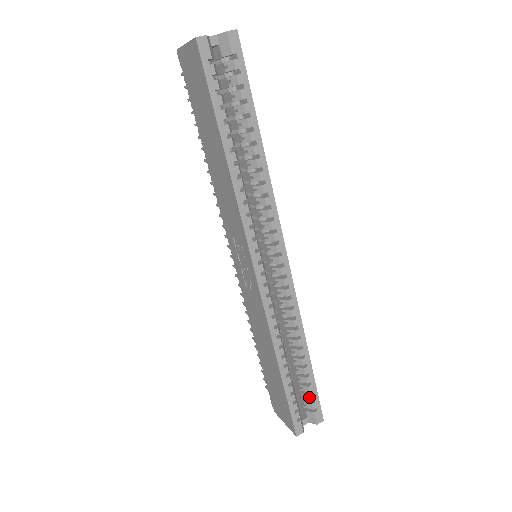
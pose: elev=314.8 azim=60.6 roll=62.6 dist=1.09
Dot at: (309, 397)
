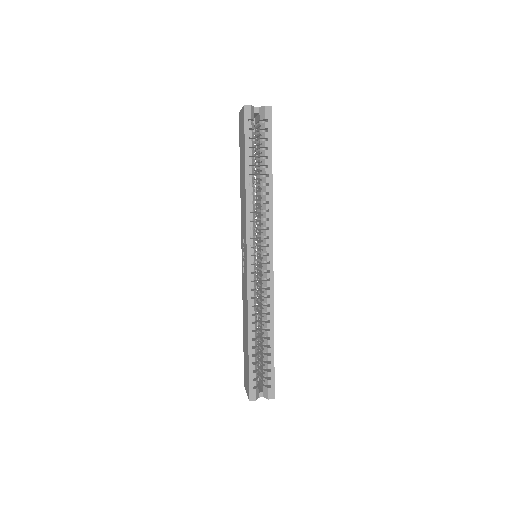
Dot at: (267, 373)
